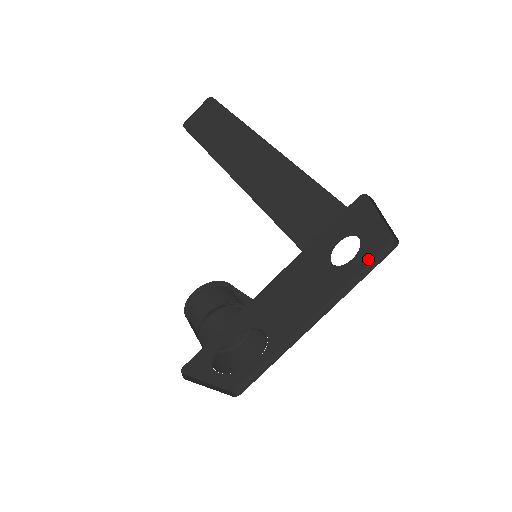
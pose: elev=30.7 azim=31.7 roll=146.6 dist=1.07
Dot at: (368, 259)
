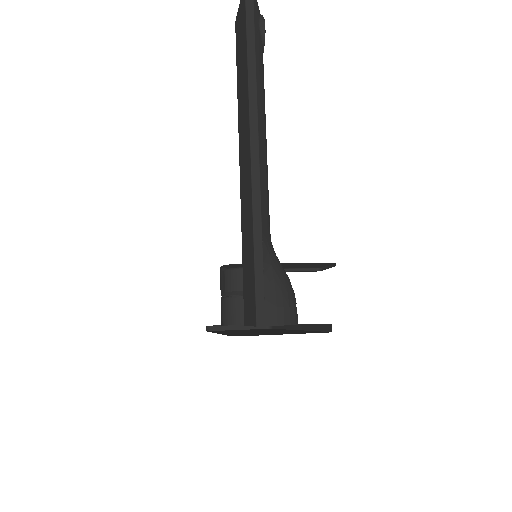
Dot at: occluded
